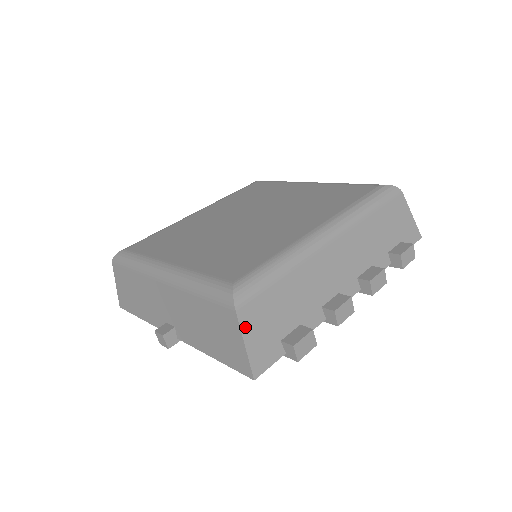
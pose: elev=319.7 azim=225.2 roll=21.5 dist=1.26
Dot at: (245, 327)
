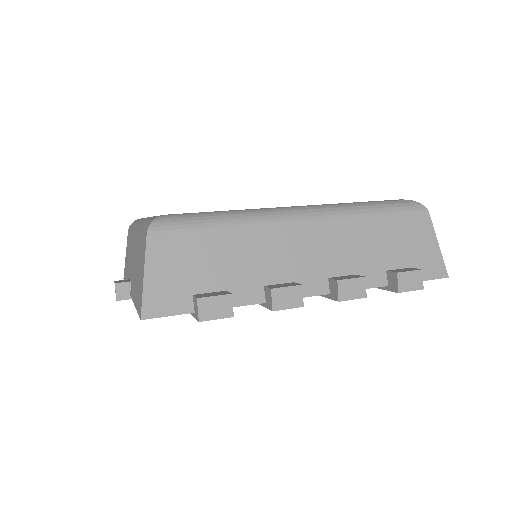
Dot at: (152, 257)
